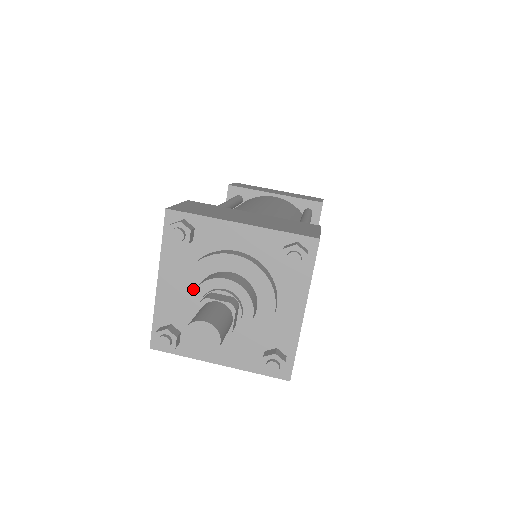
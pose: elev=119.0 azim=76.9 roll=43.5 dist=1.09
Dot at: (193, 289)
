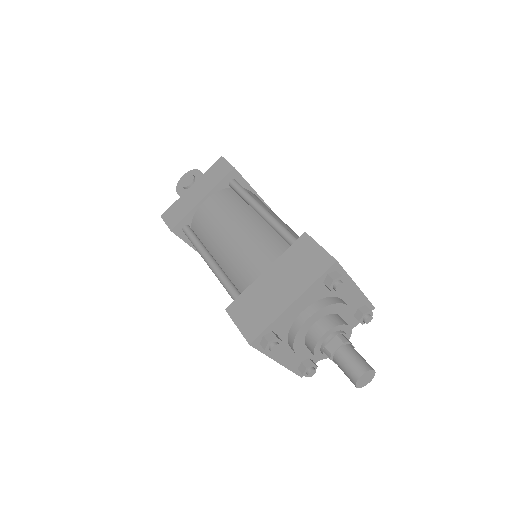
Dot at: (303, 348)
